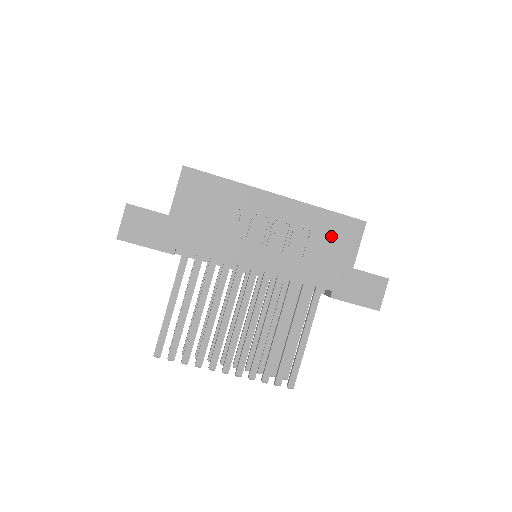
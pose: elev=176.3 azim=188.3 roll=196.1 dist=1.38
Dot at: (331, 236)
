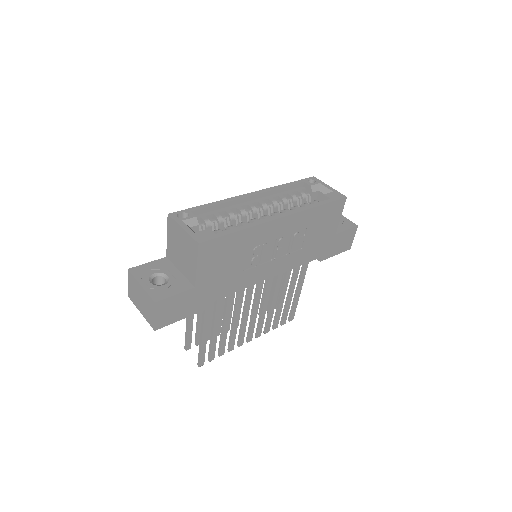
Dot at: (322, 223)
